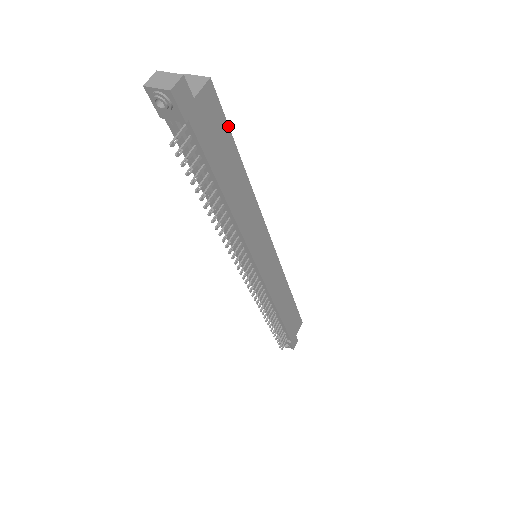
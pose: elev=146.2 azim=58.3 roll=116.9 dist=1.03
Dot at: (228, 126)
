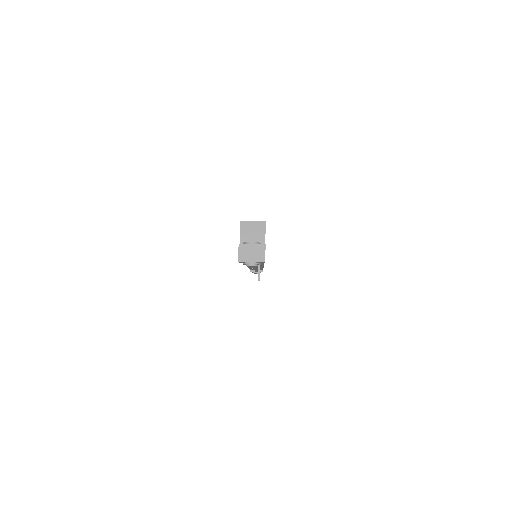
Dot at: occluded
